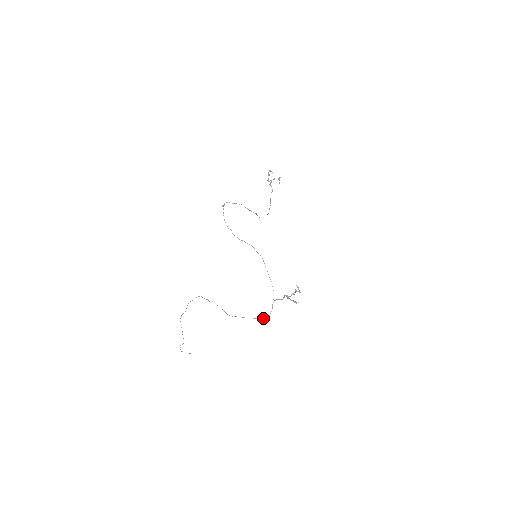
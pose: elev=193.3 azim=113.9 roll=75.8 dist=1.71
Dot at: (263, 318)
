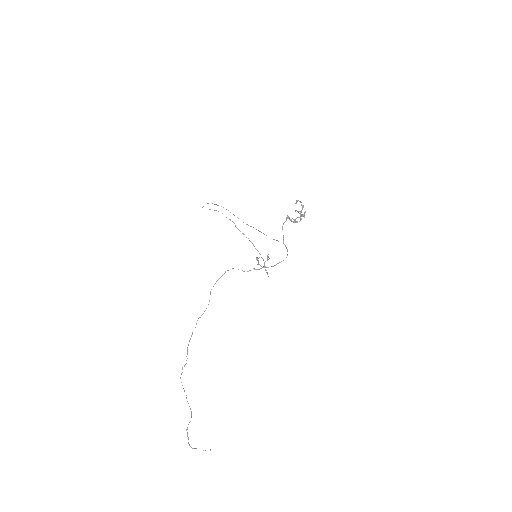
Dot at: (281, 261)
